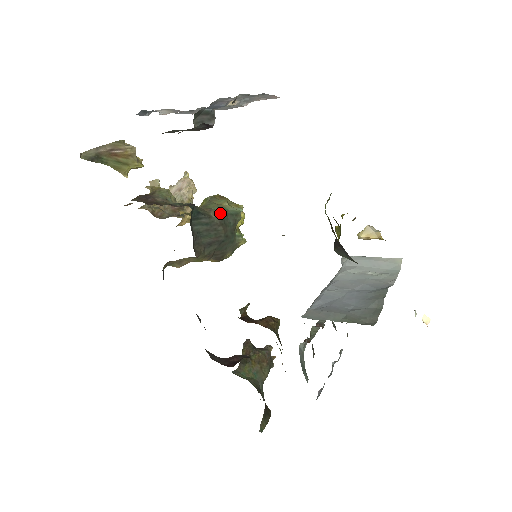
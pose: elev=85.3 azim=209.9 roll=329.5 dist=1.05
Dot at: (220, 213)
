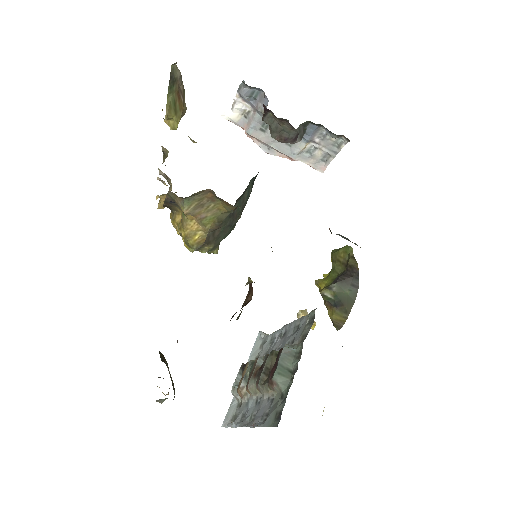
Dot at: occluded
